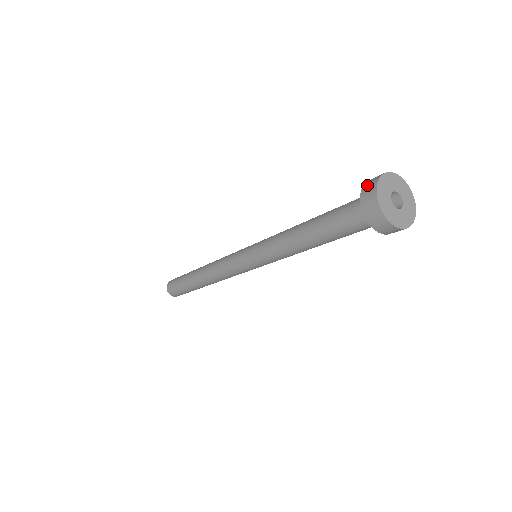
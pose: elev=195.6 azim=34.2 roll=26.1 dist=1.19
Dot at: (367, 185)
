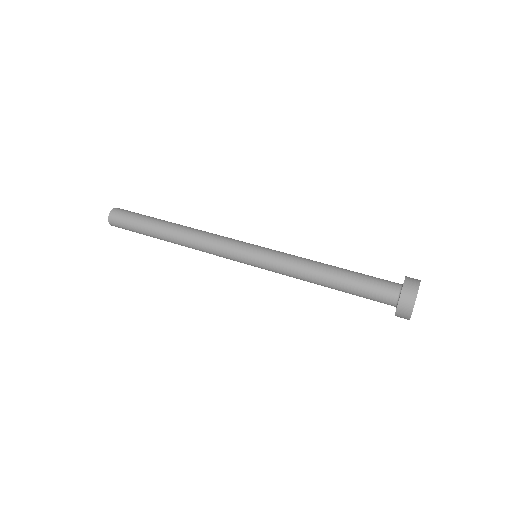
Dot at: (408, 289)
